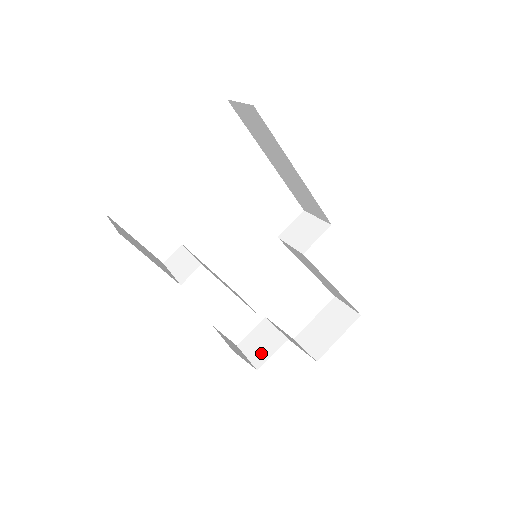
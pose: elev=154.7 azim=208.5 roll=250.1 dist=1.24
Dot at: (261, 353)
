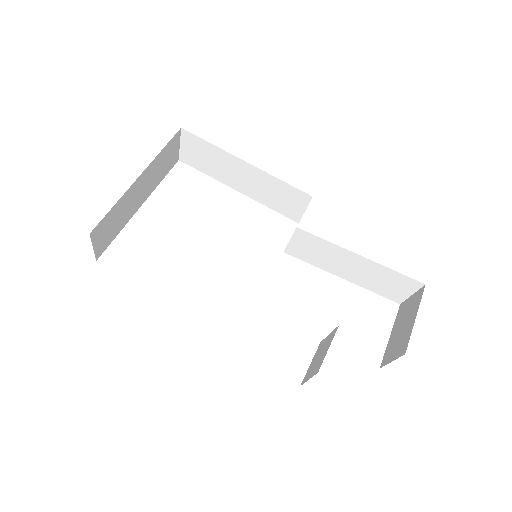
Dot at: (319, 361)
